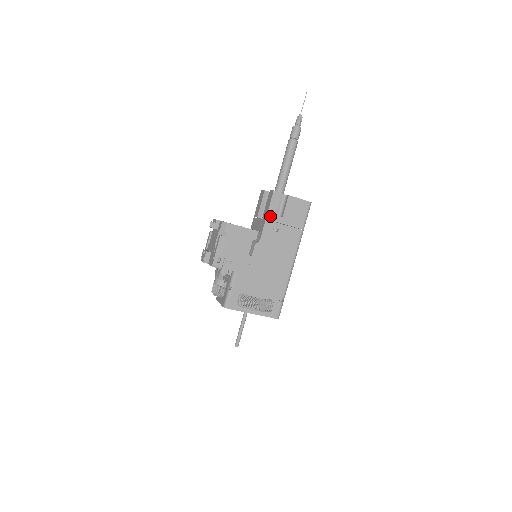
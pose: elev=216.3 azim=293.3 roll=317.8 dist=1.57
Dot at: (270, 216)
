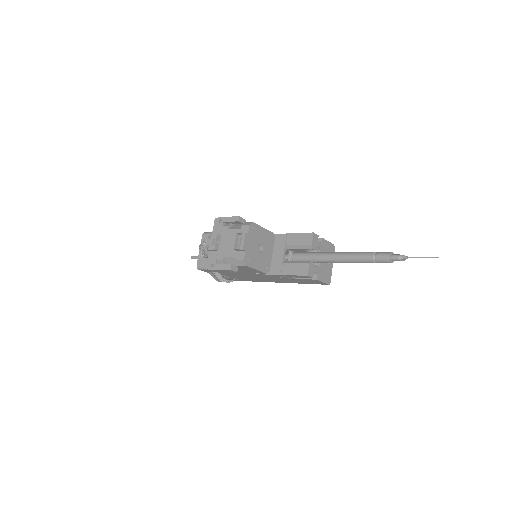
Dot at: (287, 276)
